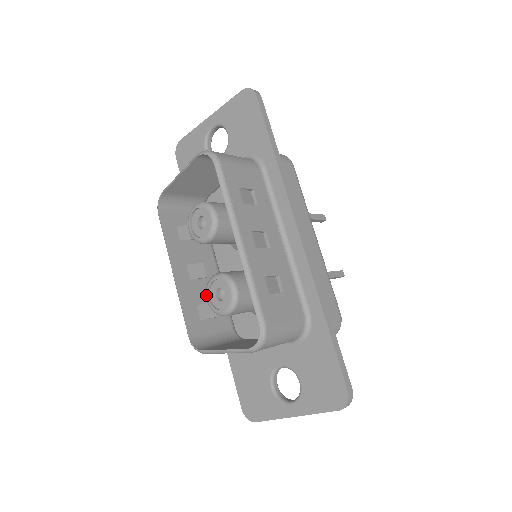
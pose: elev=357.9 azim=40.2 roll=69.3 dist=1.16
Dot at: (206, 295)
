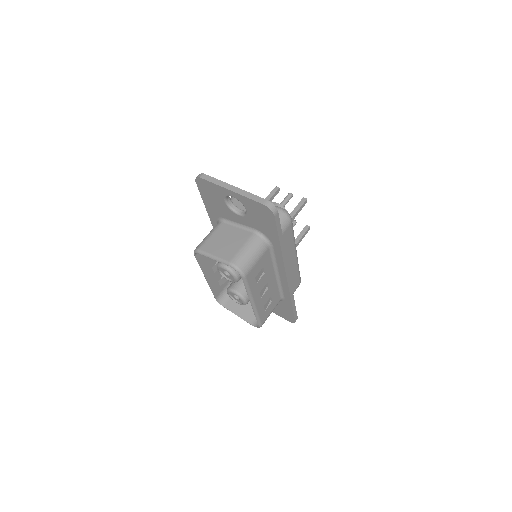
Dot at: (227, 293)
